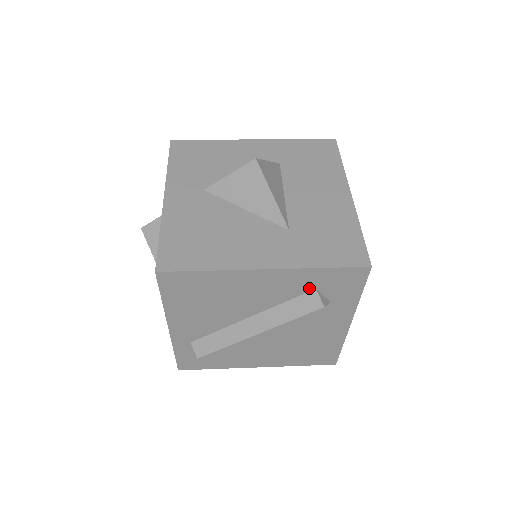
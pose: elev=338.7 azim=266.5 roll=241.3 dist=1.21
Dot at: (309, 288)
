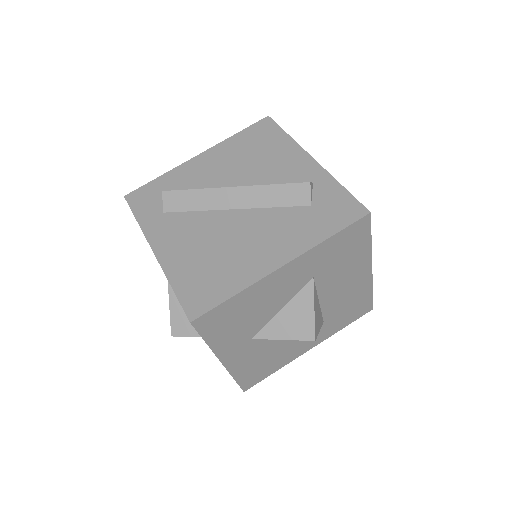
Dot at: occluded
